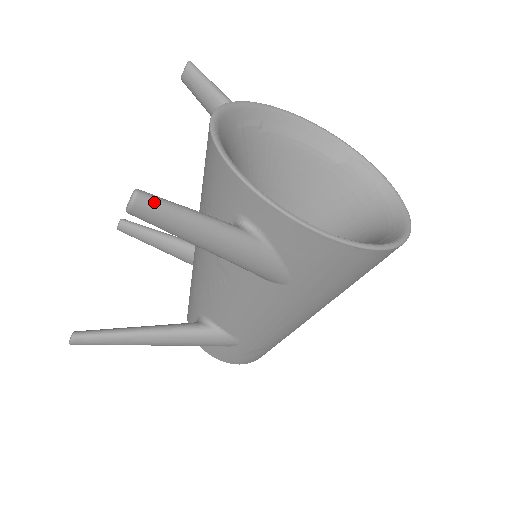
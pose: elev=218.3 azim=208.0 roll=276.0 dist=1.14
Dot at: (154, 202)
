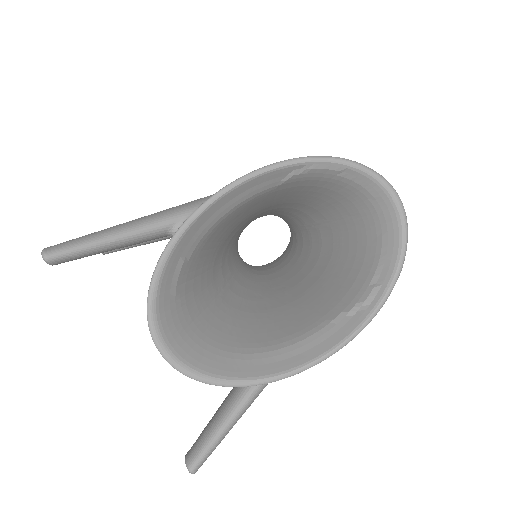
Dot at: (206, 458)
